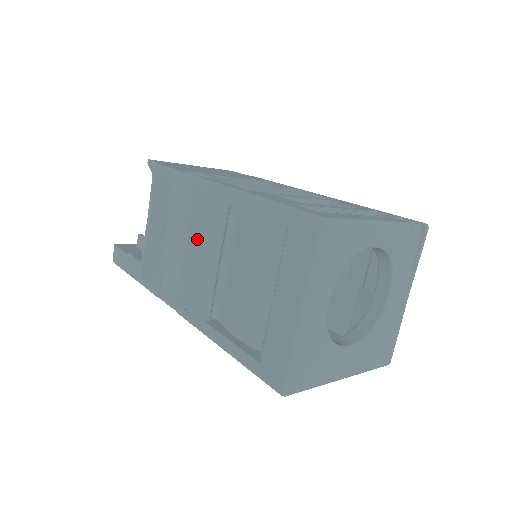
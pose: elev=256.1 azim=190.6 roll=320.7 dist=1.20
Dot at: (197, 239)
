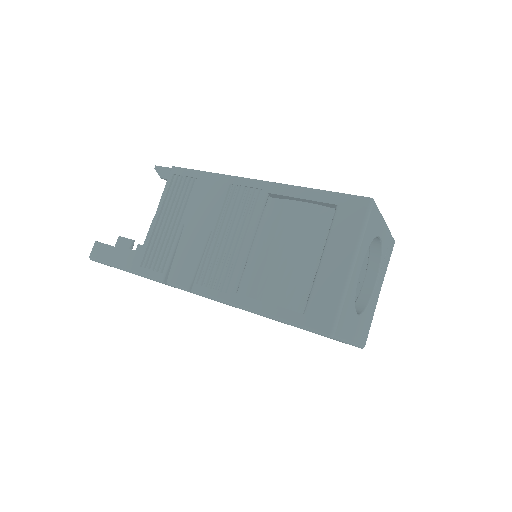
Dot at: (227, 225)
